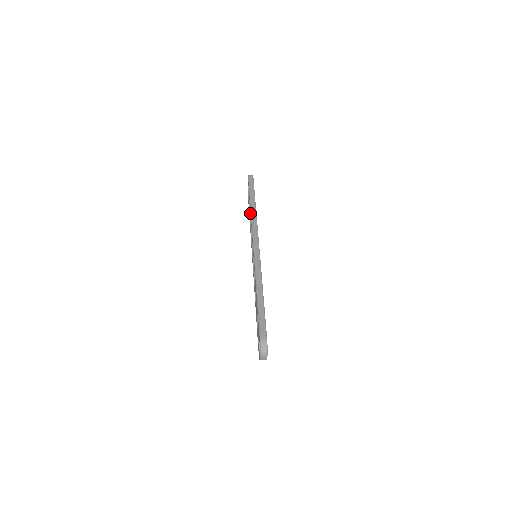
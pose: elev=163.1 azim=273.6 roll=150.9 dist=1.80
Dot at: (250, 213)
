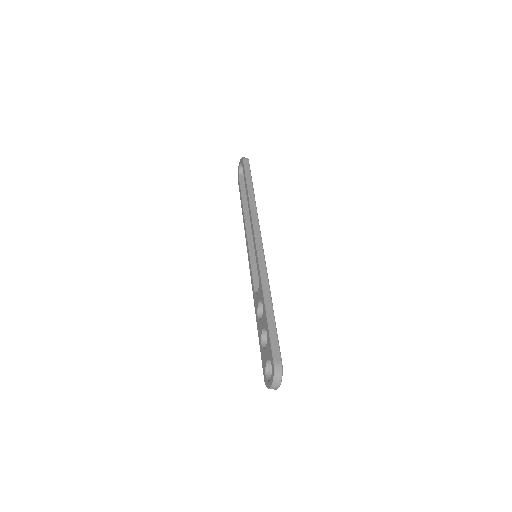
Dot at: (248, 203)
